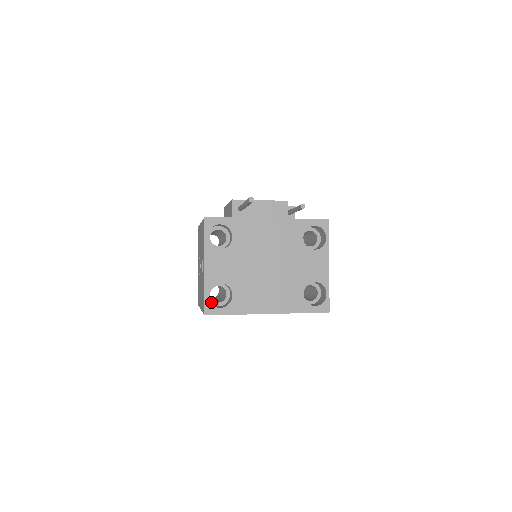
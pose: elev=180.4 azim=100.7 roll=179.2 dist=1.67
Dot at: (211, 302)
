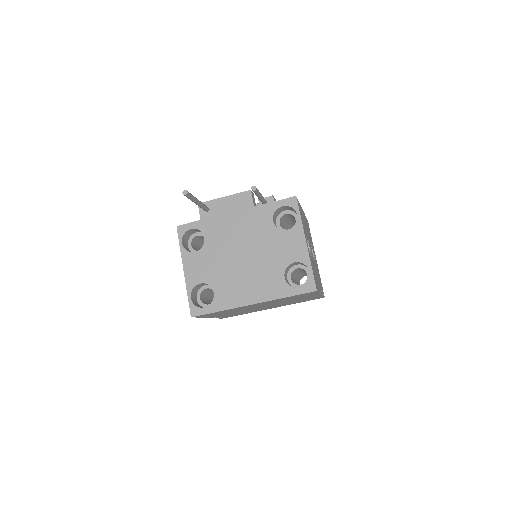
Dot at: (202, 305)
